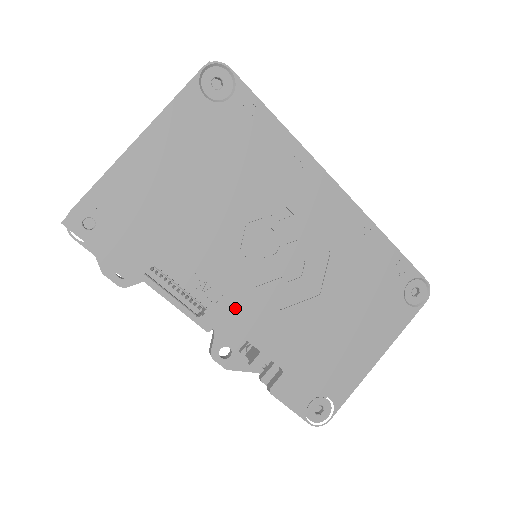
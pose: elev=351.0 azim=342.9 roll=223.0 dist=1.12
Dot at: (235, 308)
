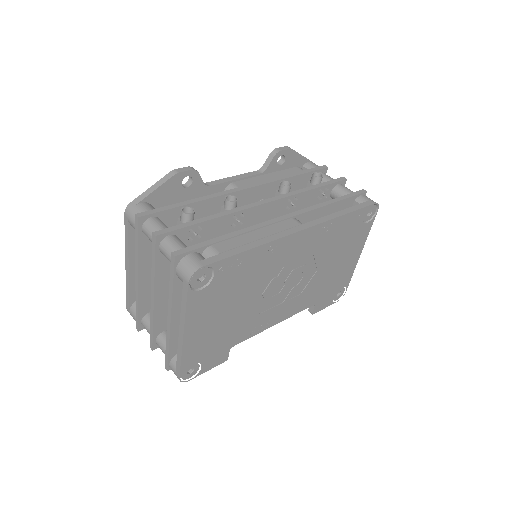
Dot at: (278, 317)
